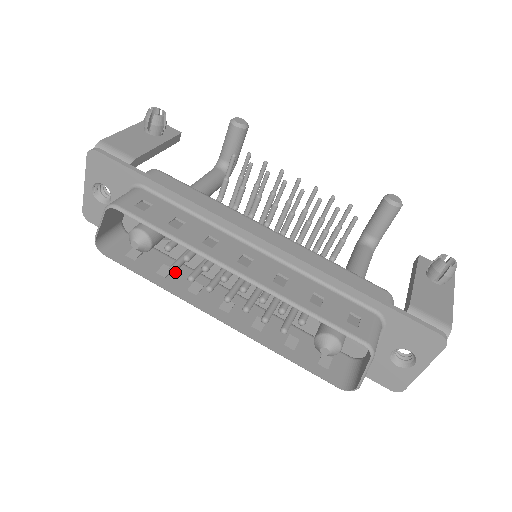
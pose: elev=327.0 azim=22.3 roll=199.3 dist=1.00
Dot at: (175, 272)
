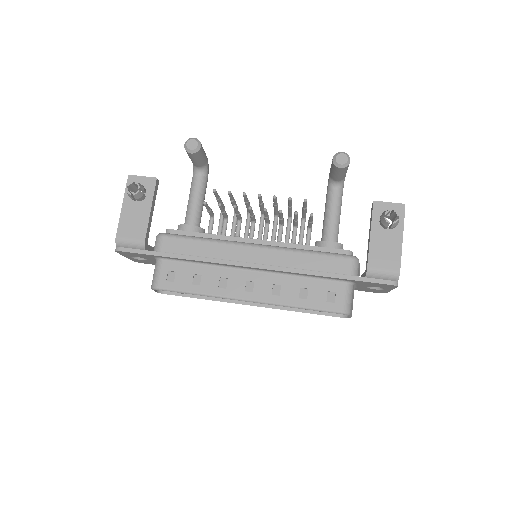
Dot at: occluded
